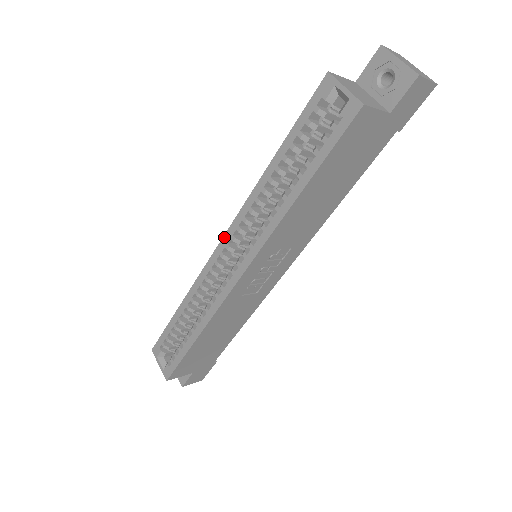
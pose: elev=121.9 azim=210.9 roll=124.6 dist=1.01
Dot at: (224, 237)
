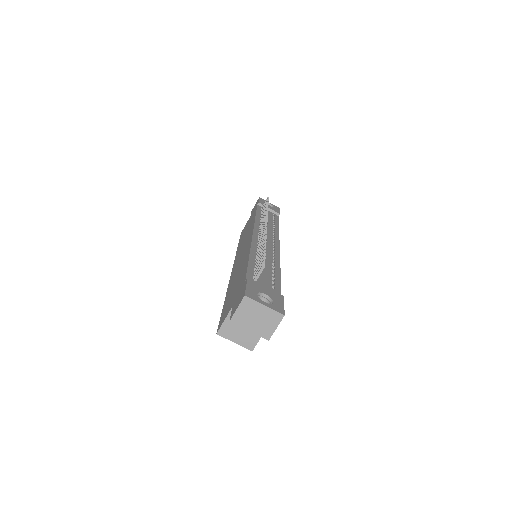
Dot at: occluded
